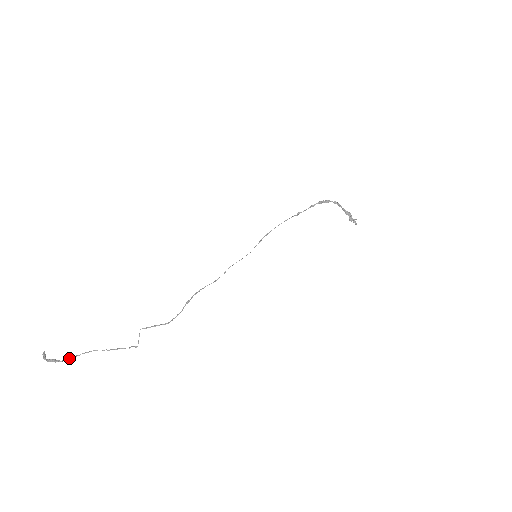
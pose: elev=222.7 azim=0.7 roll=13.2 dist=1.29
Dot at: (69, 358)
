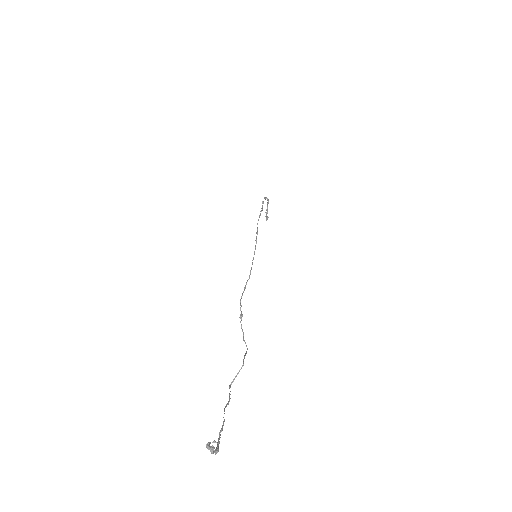
Dot at: (220, 435)
